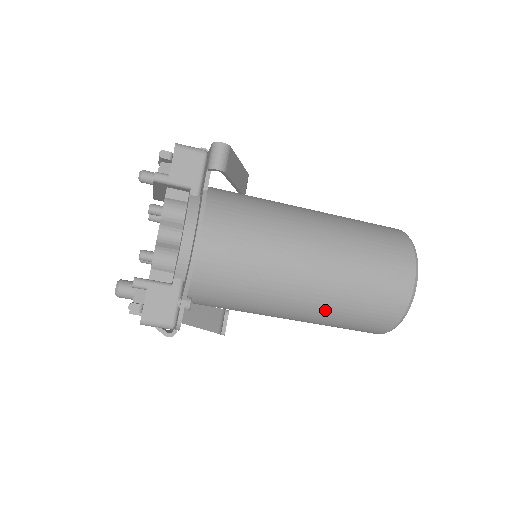
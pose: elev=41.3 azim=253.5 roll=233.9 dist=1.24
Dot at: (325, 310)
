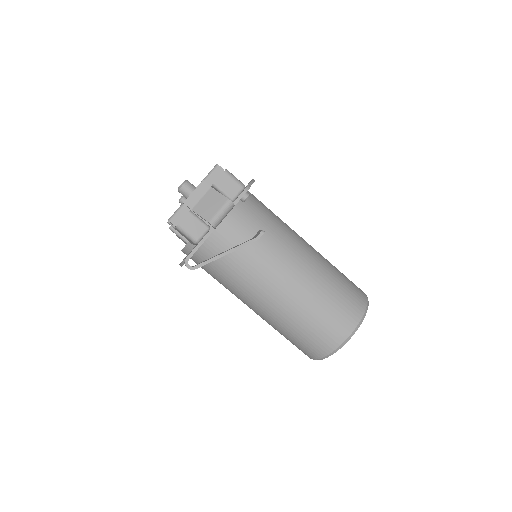
Dot at: (322, 267)
